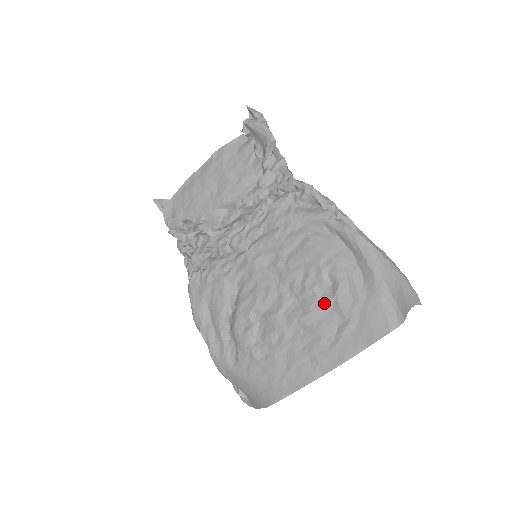
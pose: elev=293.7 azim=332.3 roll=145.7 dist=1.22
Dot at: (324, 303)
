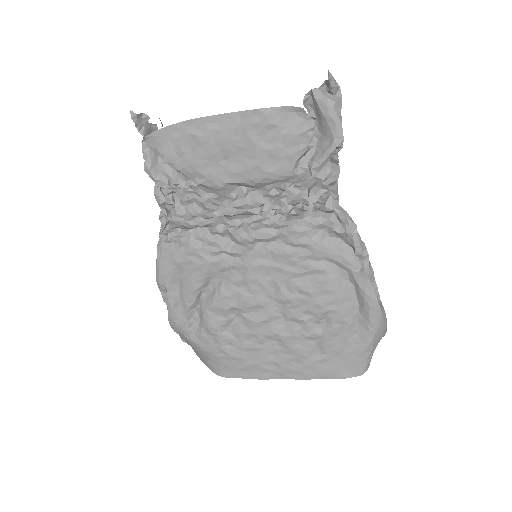
Dot at: (310, 335)
